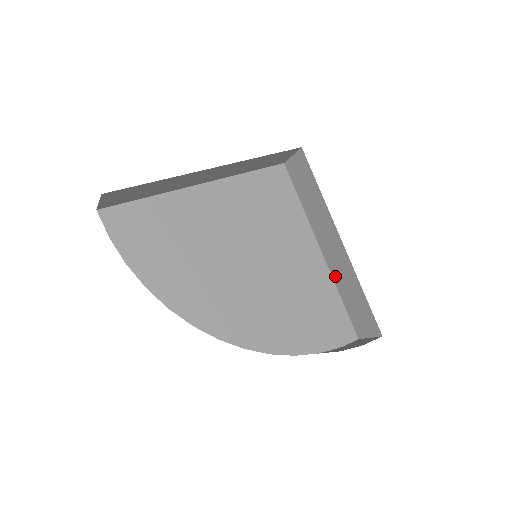
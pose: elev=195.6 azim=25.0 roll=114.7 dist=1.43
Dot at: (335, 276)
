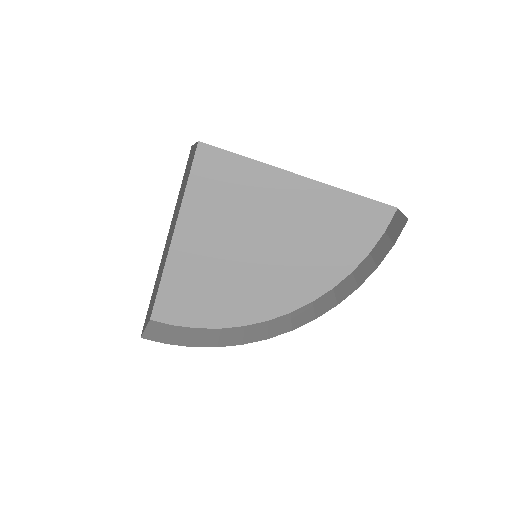
Dot at: (331, 187)
